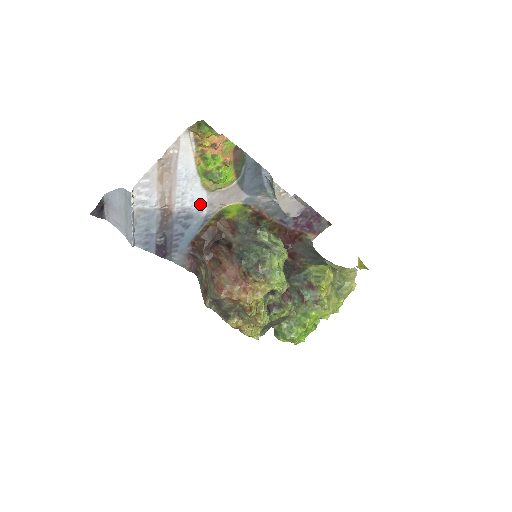
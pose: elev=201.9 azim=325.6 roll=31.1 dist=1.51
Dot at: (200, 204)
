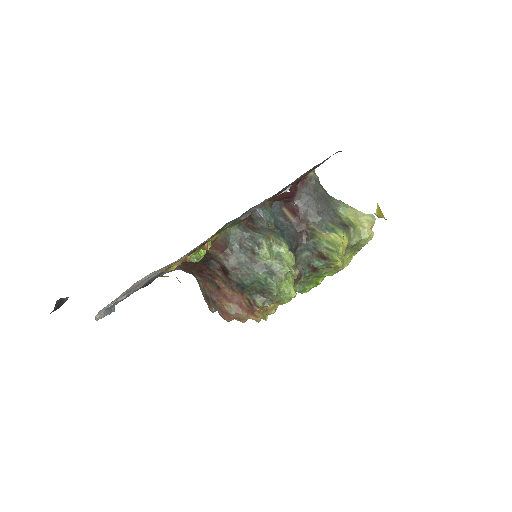
Dot at: (178, 260)
